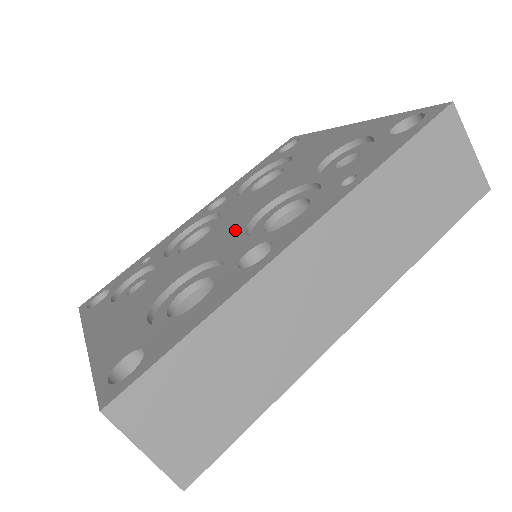
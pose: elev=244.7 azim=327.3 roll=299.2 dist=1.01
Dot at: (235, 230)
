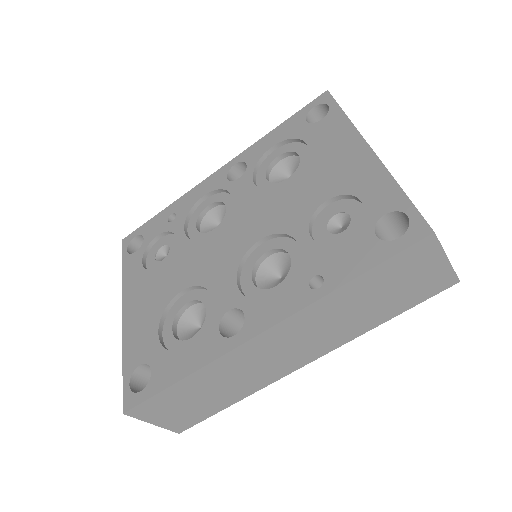
Dot at: (233, 257)
